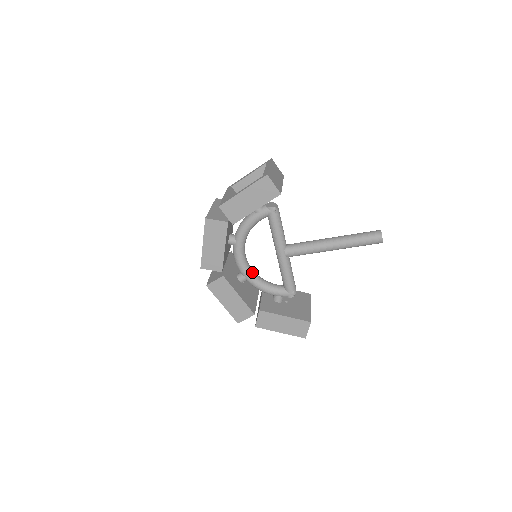
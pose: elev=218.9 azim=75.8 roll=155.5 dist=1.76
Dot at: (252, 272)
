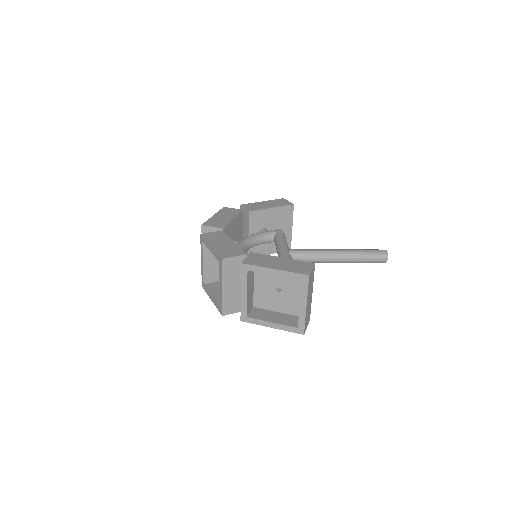
Dot at: (247, 250)
